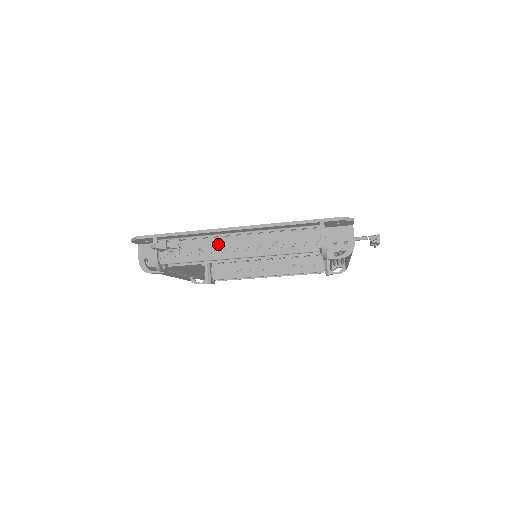
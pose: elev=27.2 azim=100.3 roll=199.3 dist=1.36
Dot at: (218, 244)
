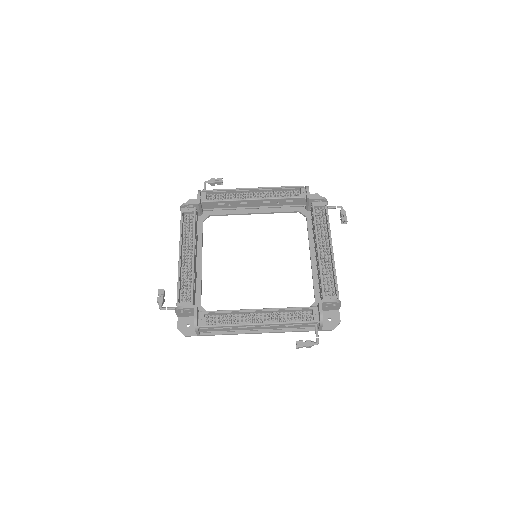
Dot at: occluded
